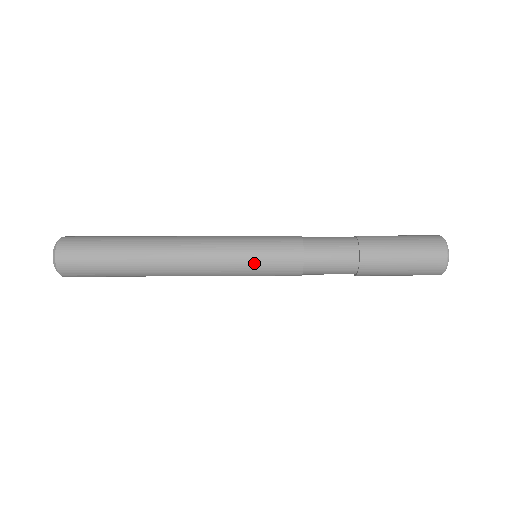
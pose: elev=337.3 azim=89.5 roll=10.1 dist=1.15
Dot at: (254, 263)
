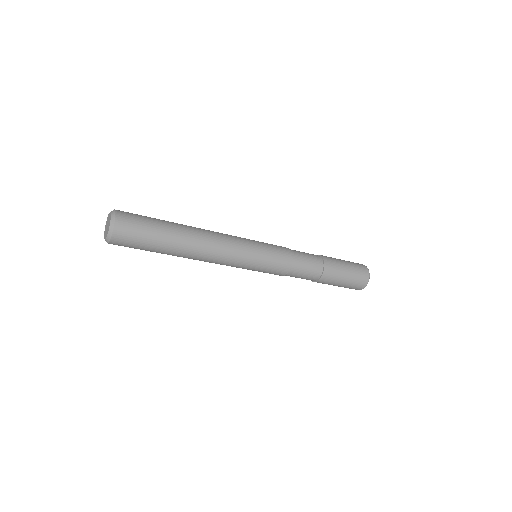
Dot at: (260, 261)
